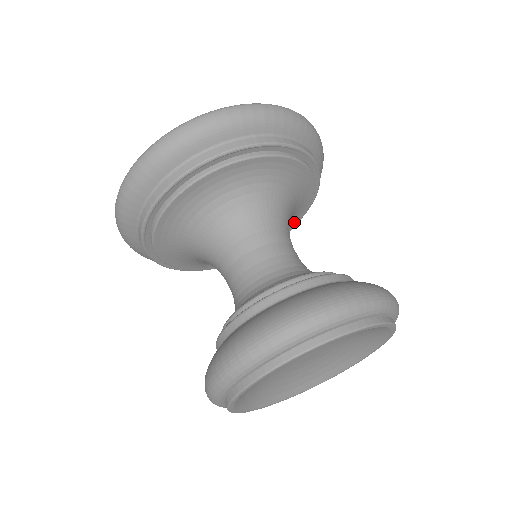
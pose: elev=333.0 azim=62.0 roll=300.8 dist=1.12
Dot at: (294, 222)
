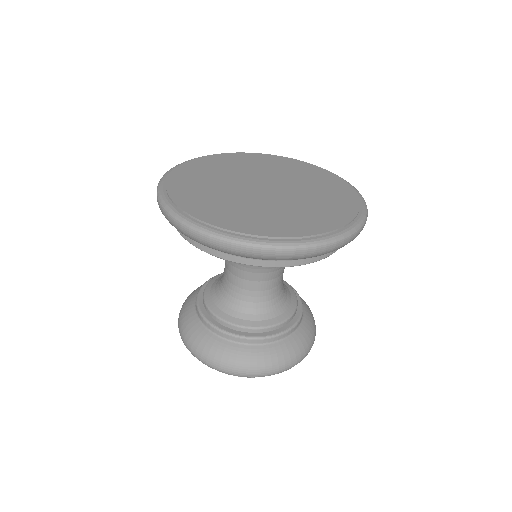
Dot at: occluded
